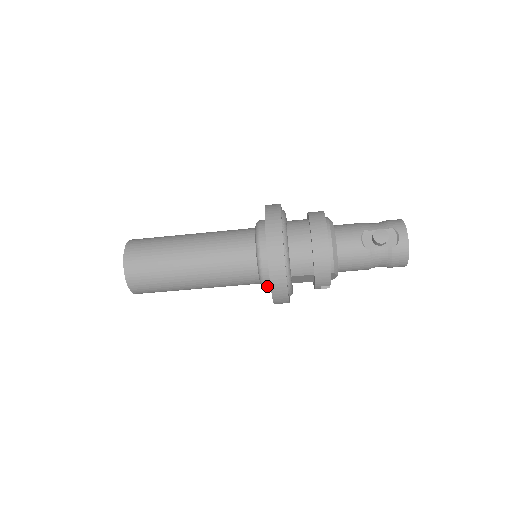
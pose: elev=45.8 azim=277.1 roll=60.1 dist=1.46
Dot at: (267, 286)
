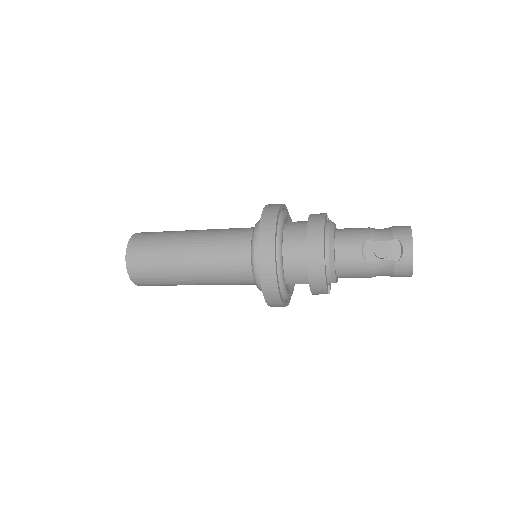
Dot at: occluded
